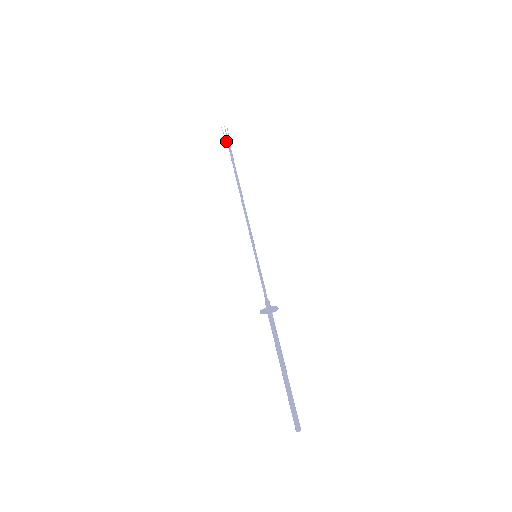
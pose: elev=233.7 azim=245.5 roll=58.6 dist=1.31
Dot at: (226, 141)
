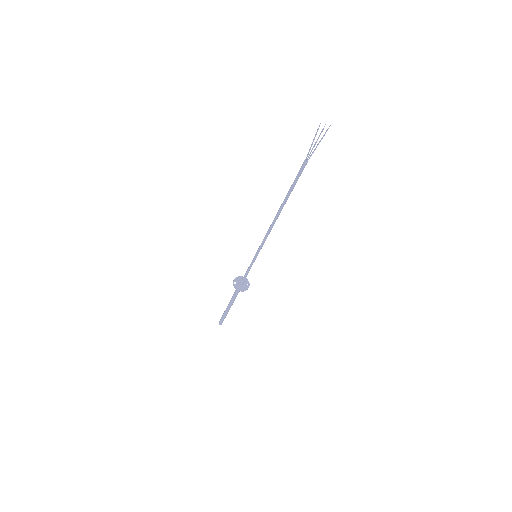
Dot at: occluded
